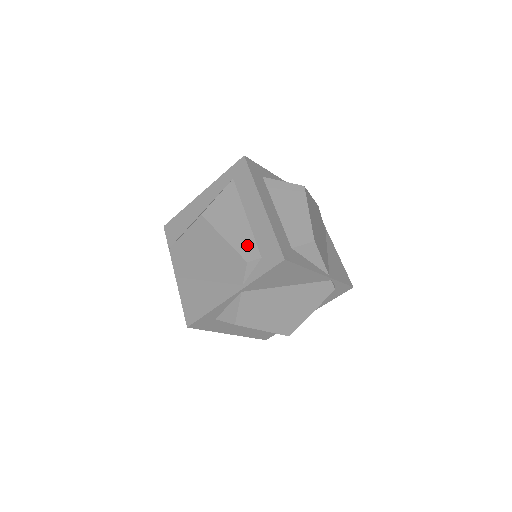
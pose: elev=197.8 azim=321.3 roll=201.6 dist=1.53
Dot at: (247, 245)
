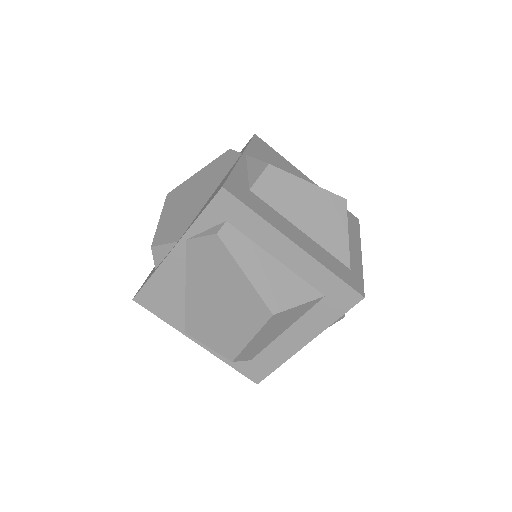
Dot at: occluded
